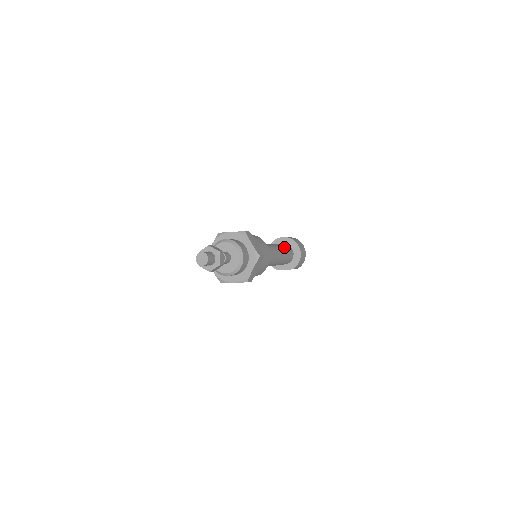
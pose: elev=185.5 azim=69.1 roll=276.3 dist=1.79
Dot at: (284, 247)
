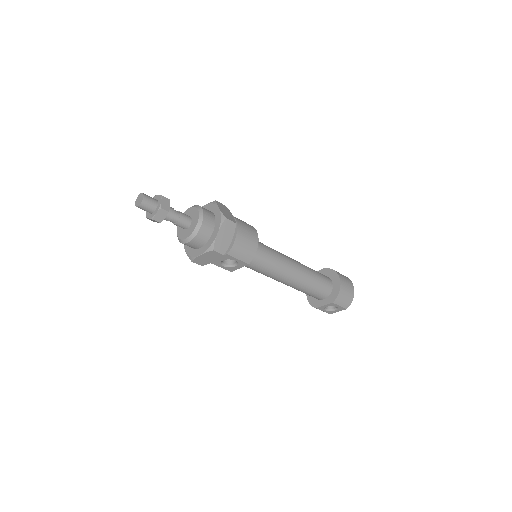
Dot at: occluded
